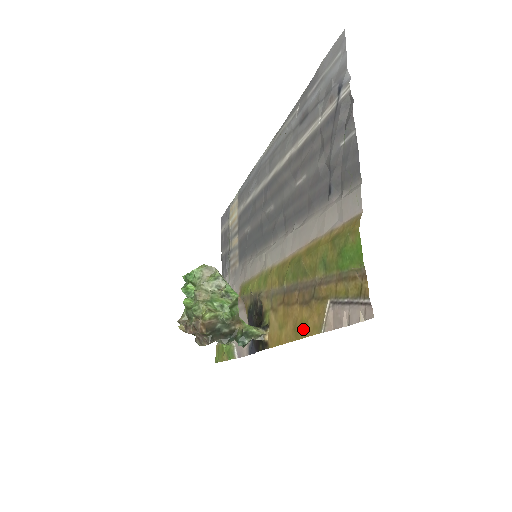
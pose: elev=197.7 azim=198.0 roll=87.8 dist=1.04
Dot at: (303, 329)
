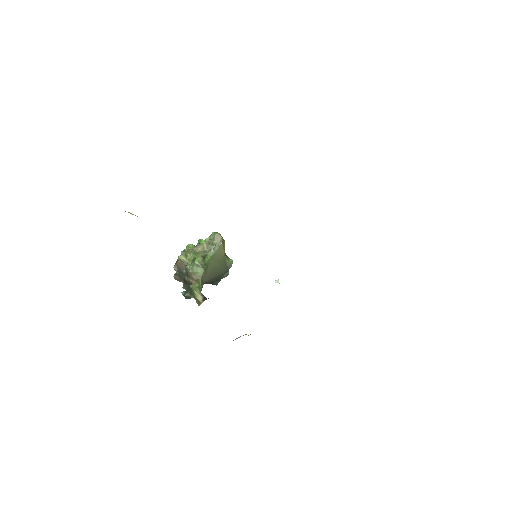
Dot at: occluded
